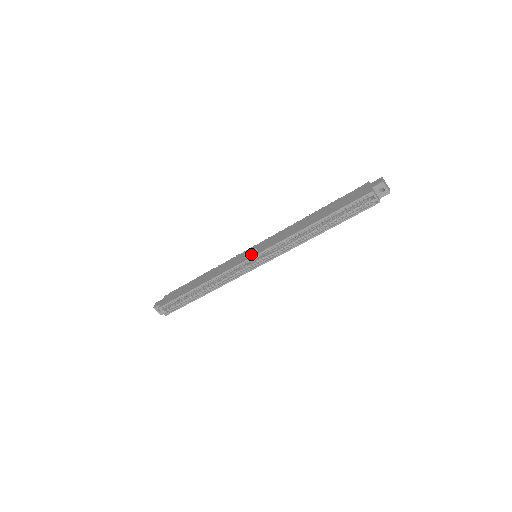
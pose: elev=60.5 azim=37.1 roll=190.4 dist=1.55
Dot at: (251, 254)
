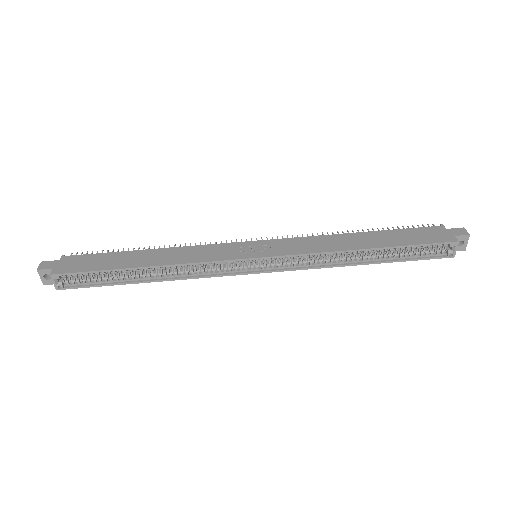
Dot at: (256, 252)
